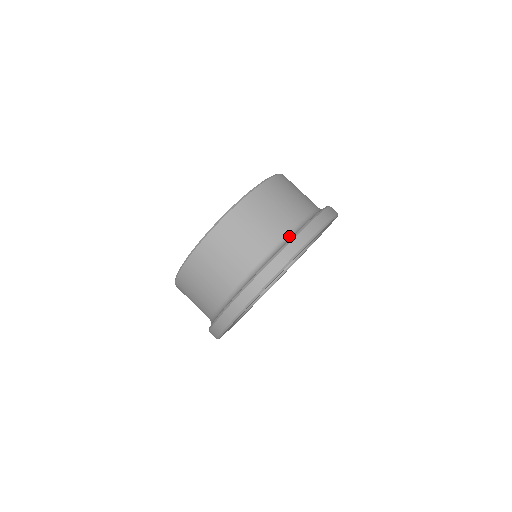
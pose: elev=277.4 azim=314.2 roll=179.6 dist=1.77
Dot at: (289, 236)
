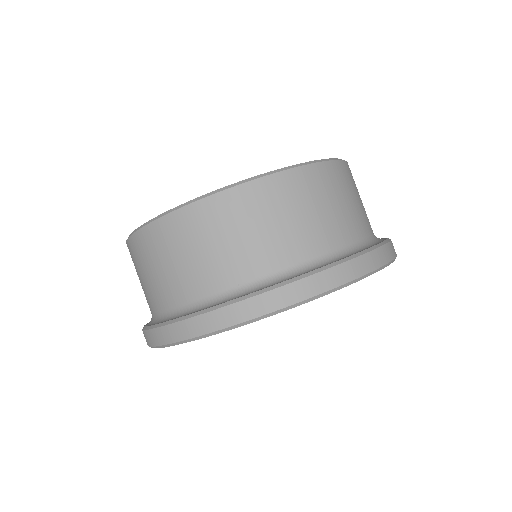
Dot at: (357, 246)
